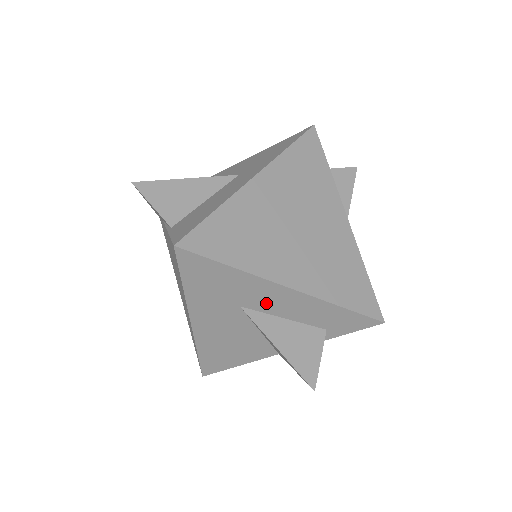
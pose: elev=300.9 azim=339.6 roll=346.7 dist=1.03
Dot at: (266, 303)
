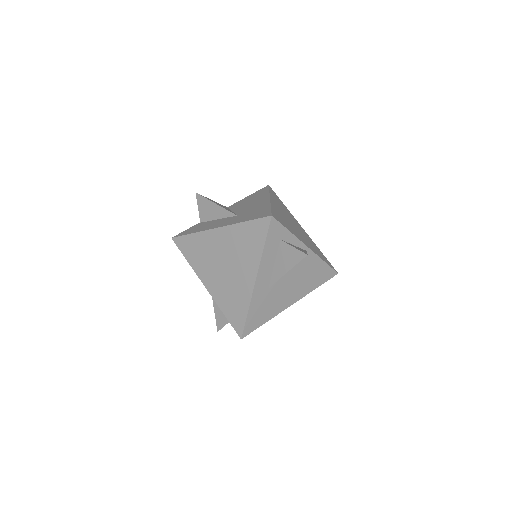
Dot at: occluded
